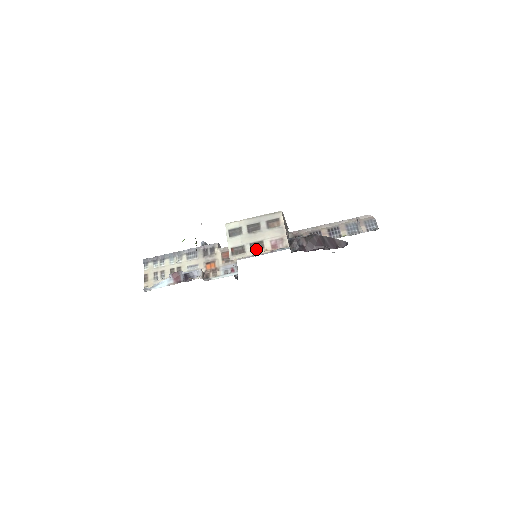
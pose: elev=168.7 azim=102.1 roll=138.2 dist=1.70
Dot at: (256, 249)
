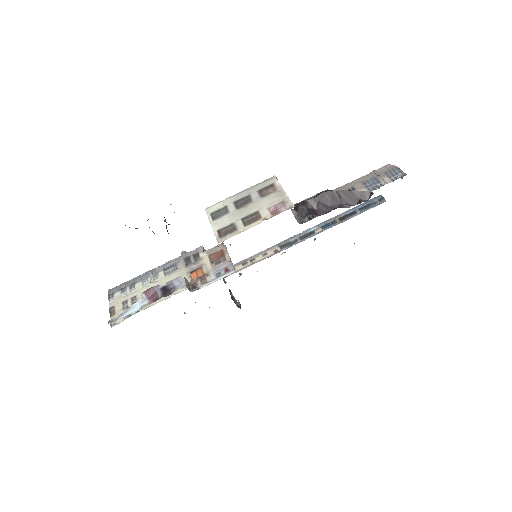
Dot at: (251, 222)
